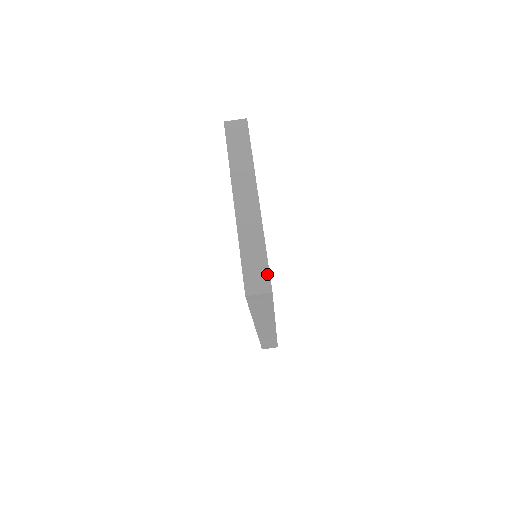
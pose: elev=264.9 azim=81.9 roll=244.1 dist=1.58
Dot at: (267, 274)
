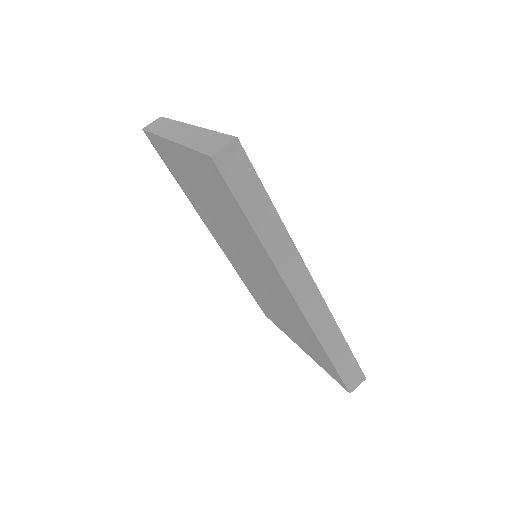
Dot at: (224, 136)
